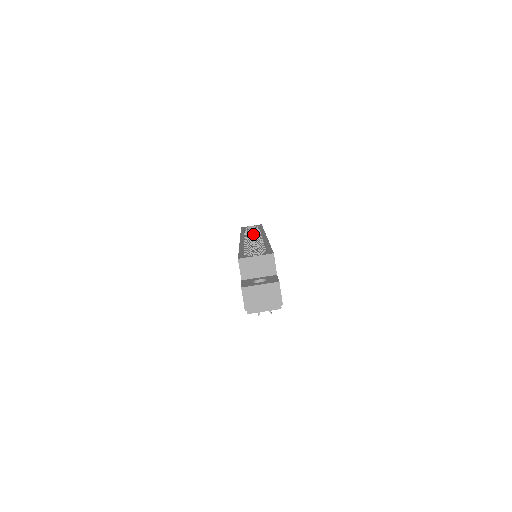
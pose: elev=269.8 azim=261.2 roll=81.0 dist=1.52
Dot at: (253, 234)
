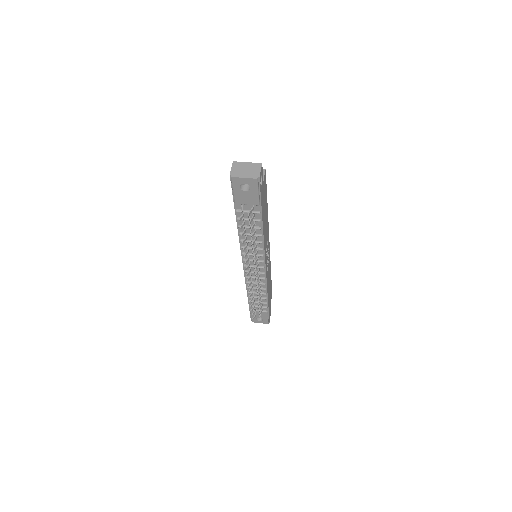
Dot at: occluded
